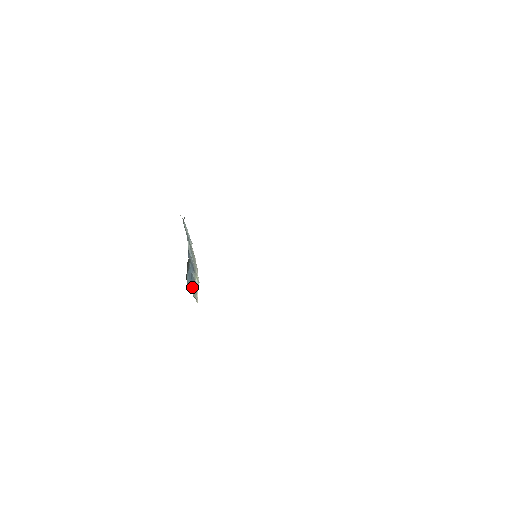
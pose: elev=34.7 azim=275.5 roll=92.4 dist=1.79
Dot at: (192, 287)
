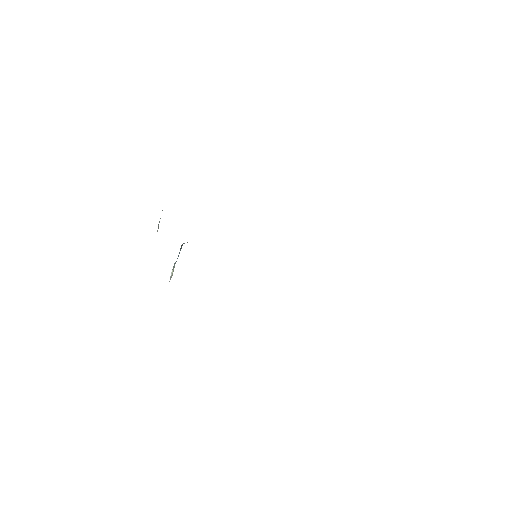
Dot at: occluded
